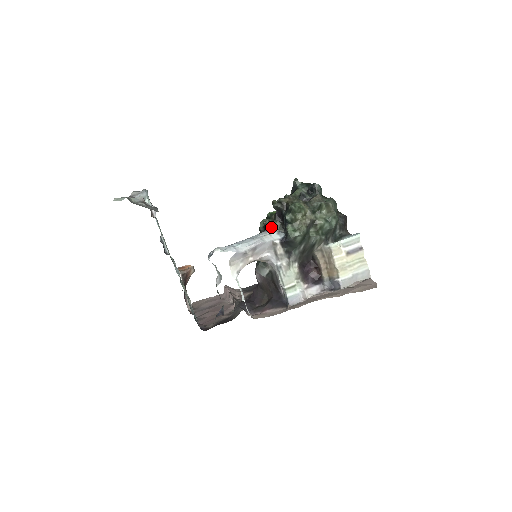
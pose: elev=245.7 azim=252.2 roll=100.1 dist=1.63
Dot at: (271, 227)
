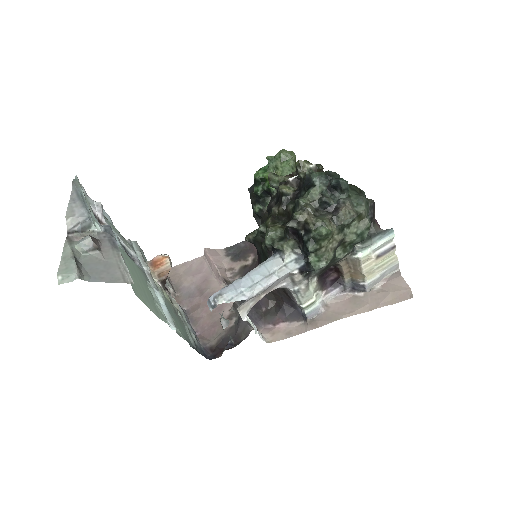
Dot at: (285, 253)
